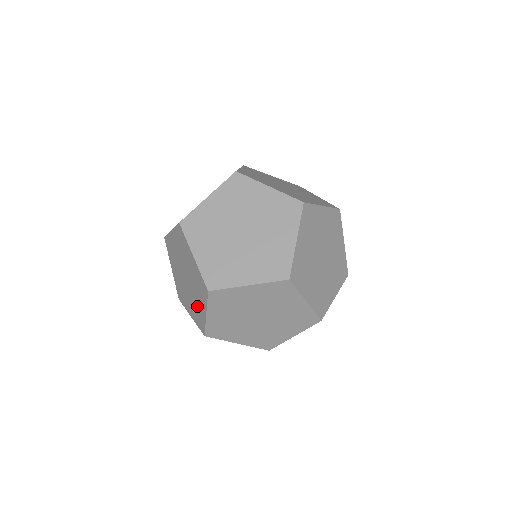
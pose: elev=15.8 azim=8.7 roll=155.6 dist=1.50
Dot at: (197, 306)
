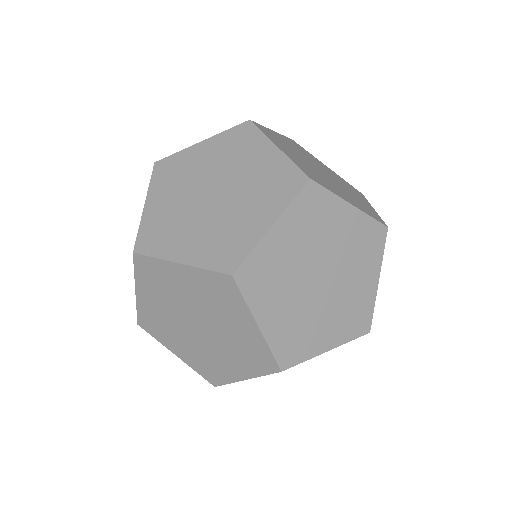
Dot at: occluded
